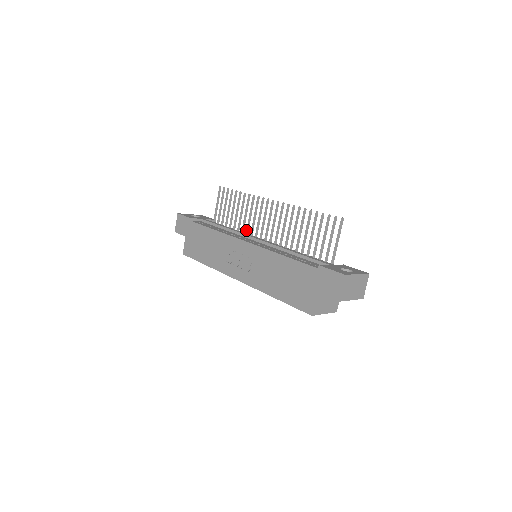
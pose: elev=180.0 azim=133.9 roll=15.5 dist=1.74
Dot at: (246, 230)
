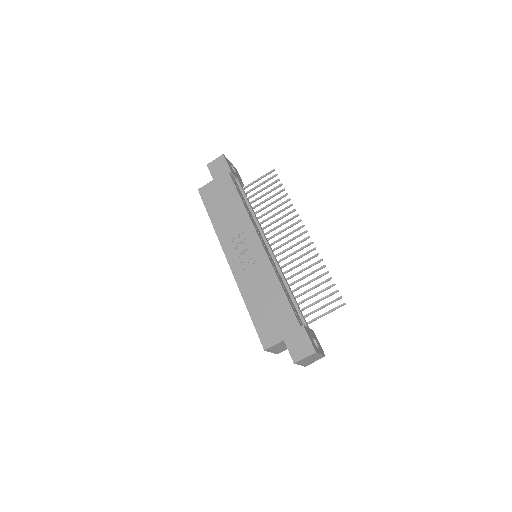
Dot at: (265, 226)
